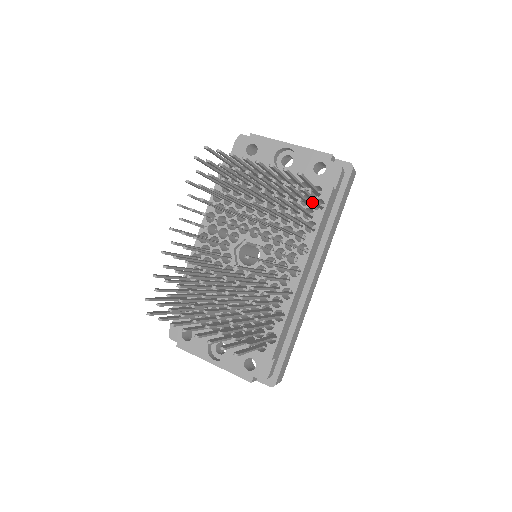
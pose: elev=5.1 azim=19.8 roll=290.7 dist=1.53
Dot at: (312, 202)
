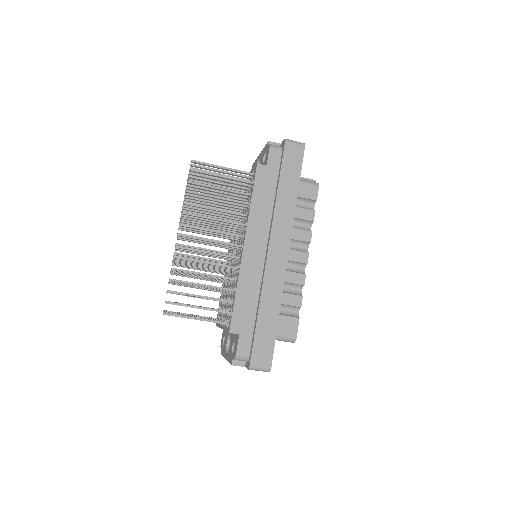
Dot at: (251, 185)
